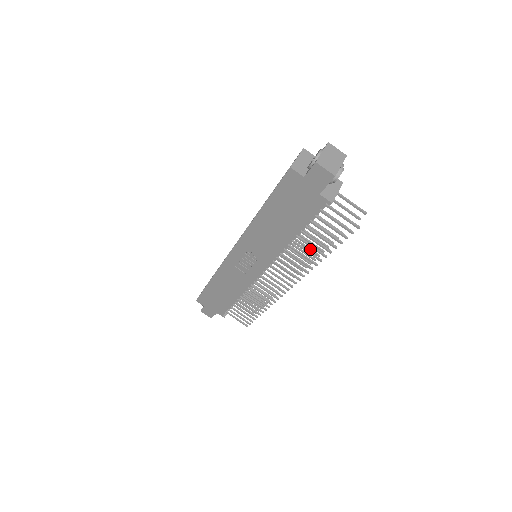
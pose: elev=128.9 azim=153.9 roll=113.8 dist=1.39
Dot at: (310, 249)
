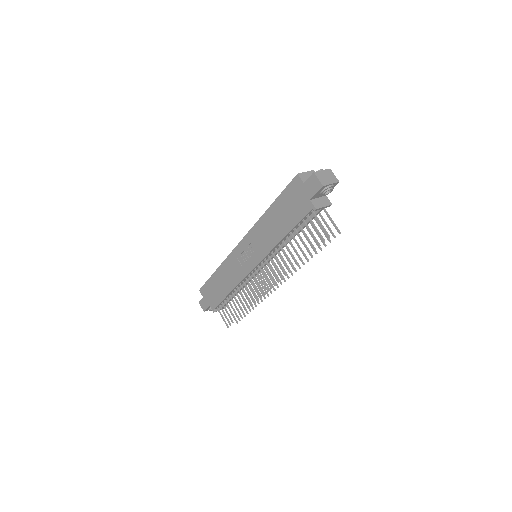
Dot at: (296, 260)
